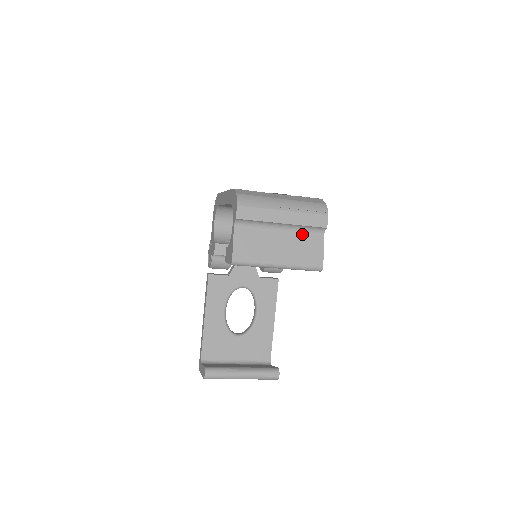
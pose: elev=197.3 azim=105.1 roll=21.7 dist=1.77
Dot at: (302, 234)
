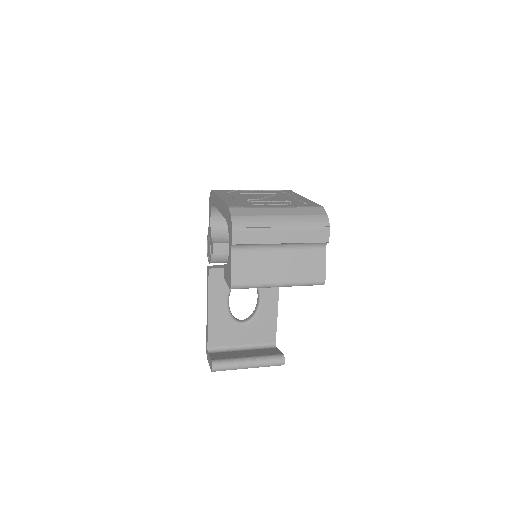
Dot at: (303, 250)
